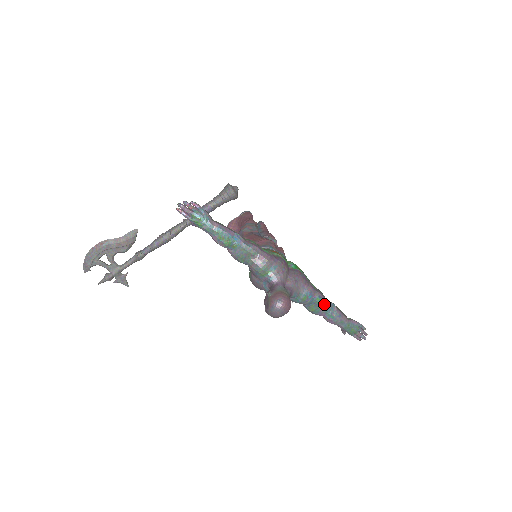
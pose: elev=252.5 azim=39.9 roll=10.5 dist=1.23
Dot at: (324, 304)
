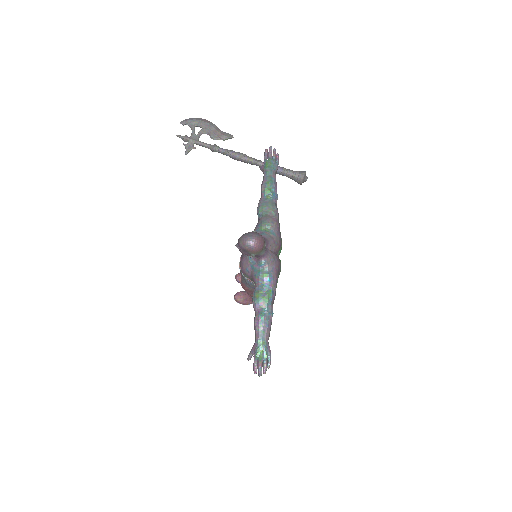
Dot at: (269, 301)
